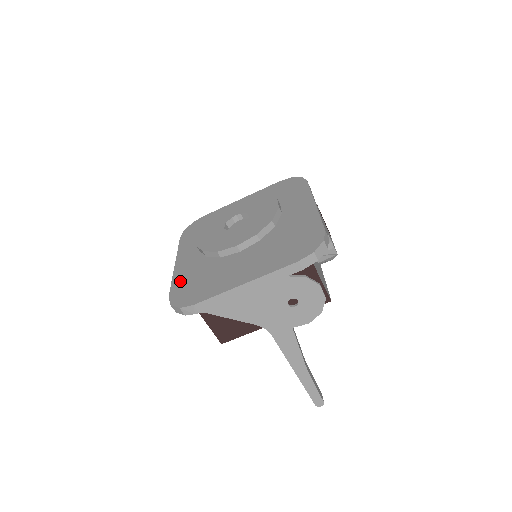
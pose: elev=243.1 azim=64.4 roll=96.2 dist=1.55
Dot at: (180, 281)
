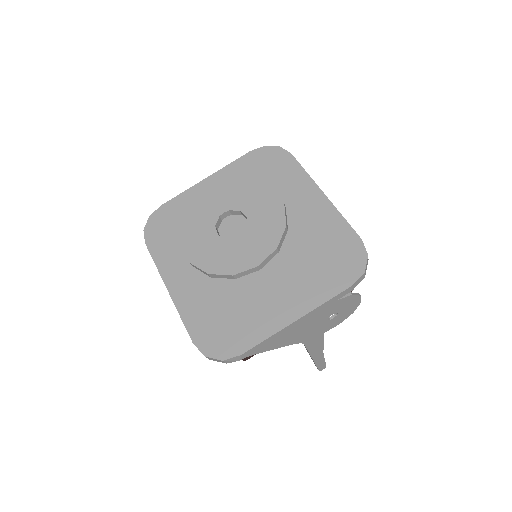
Dot at: (195, 318)
